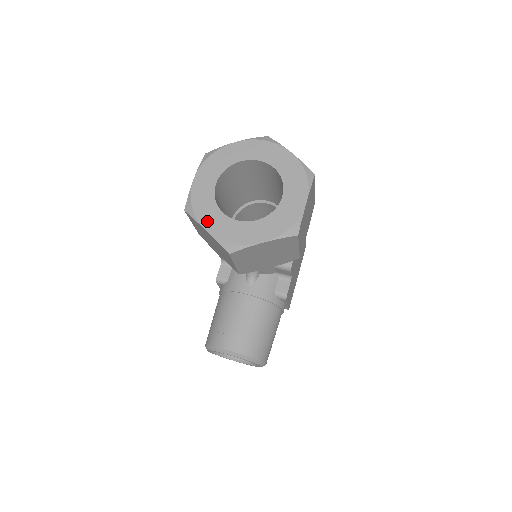
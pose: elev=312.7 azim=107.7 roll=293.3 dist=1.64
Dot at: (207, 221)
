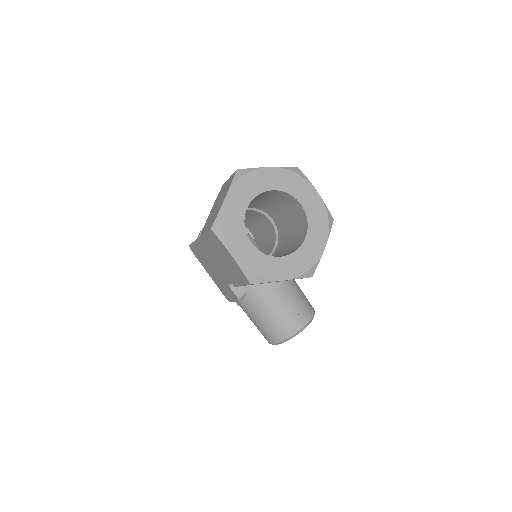
Dot at: (278, 274)
